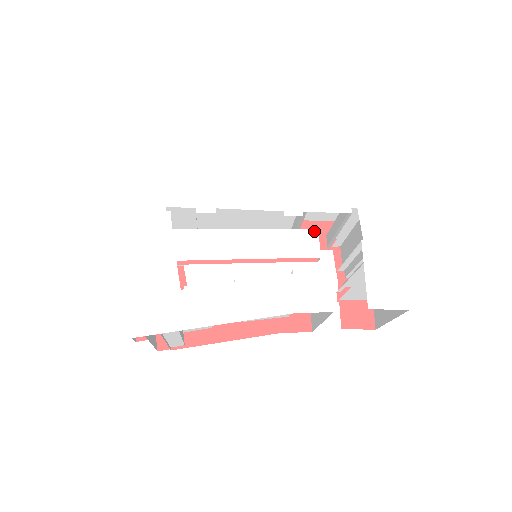
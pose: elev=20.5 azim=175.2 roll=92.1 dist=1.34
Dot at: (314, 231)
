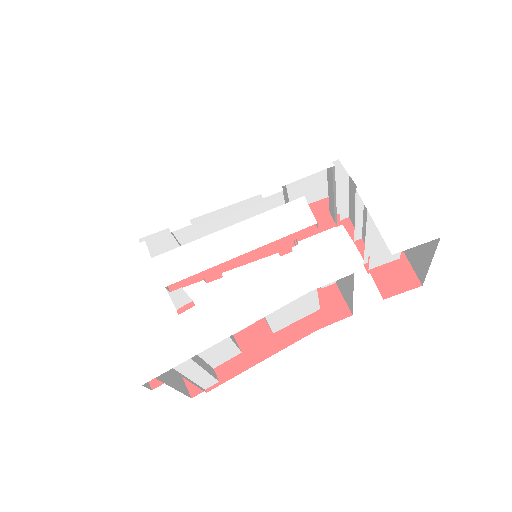
Dot at: (300, 200)
